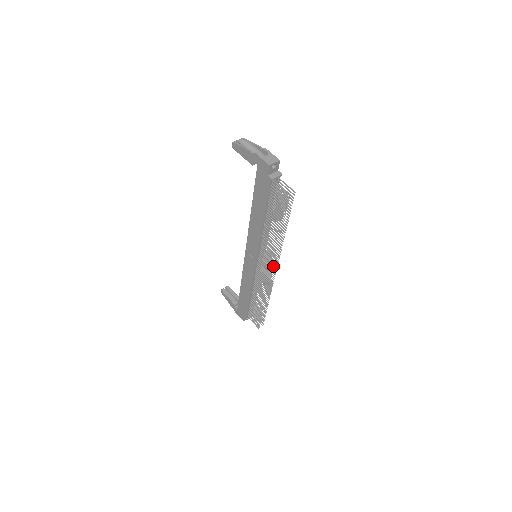
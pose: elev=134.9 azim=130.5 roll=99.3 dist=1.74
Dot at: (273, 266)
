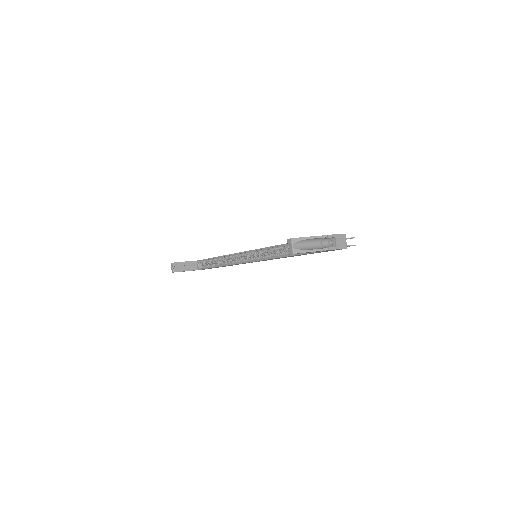
Dot at: occluded
